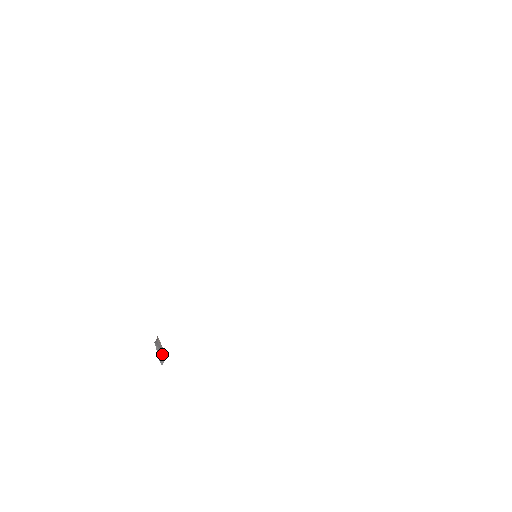
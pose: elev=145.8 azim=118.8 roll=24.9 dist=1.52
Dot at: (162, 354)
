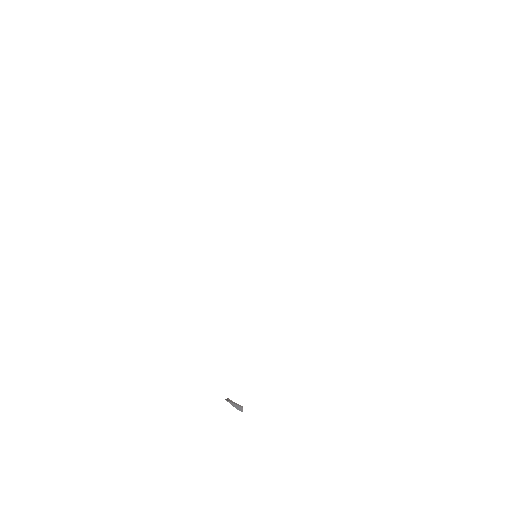
Dot at: (238, 406)
